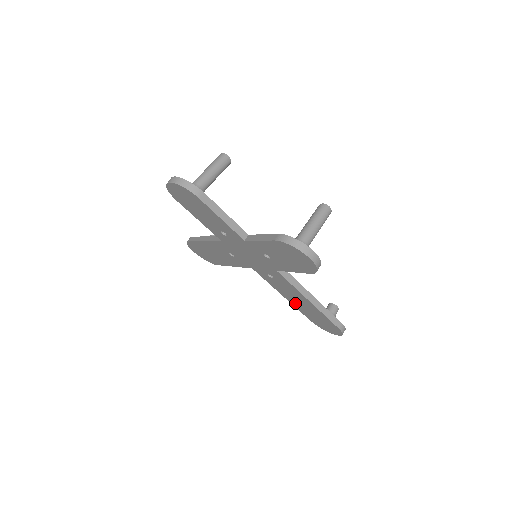
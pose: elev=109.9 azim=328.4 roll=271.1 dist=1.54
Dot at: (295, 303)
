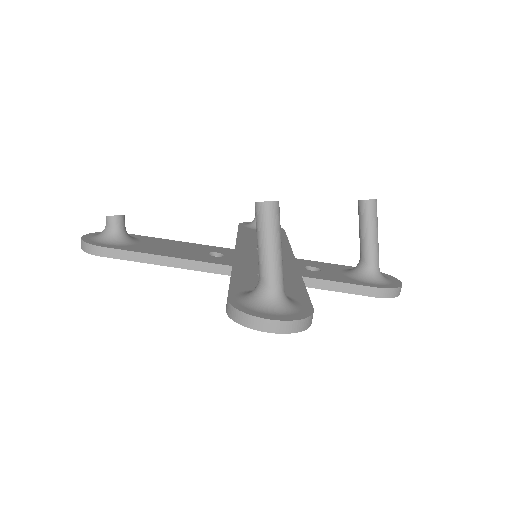
Dot at: occluded
